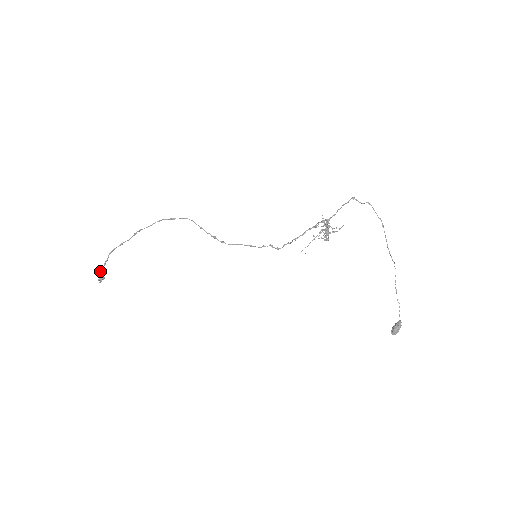
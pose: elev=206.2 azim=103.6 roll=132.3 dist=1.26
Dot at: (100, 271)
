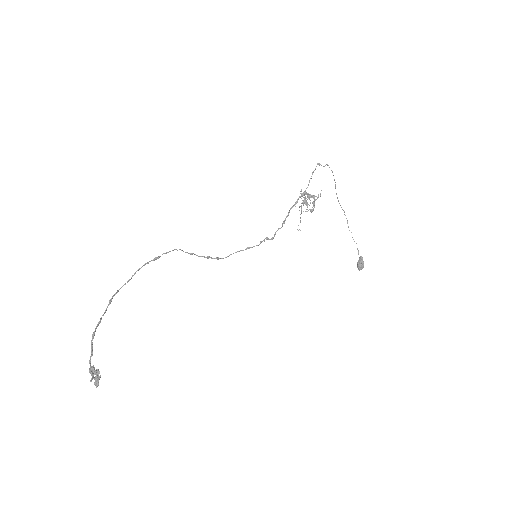
Dot at: (95, 371)
